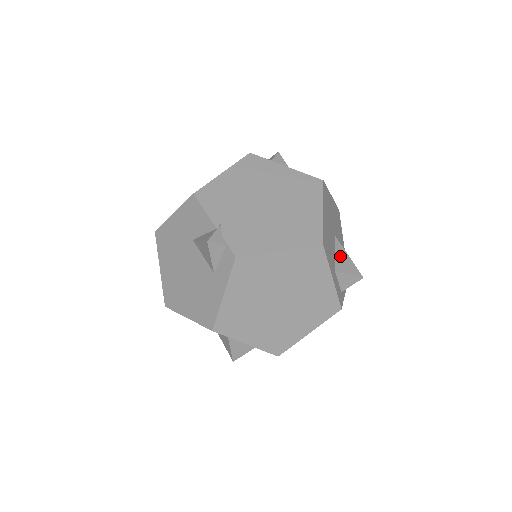
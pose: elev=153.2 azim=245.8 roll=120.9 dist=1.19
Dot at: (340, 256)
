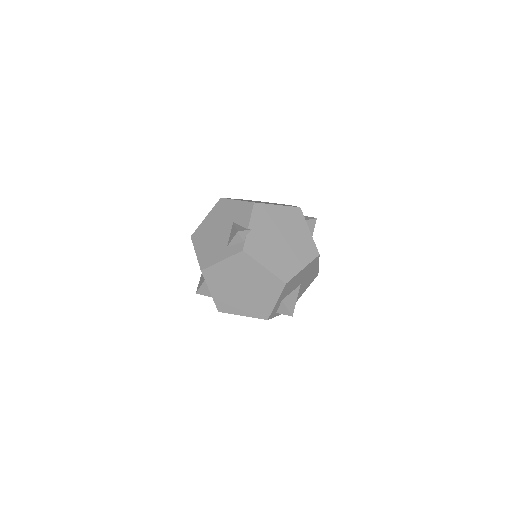
Dot at: (292, 296)
